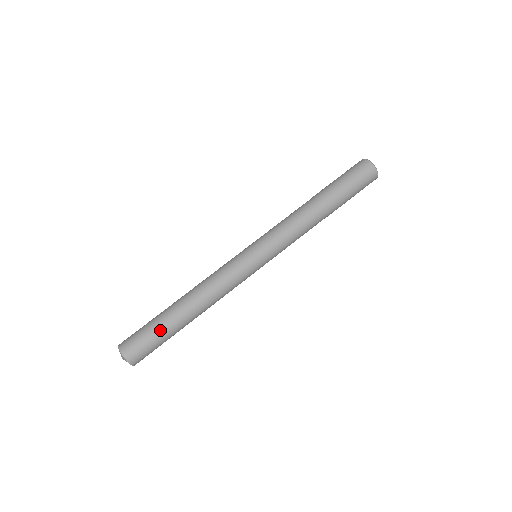
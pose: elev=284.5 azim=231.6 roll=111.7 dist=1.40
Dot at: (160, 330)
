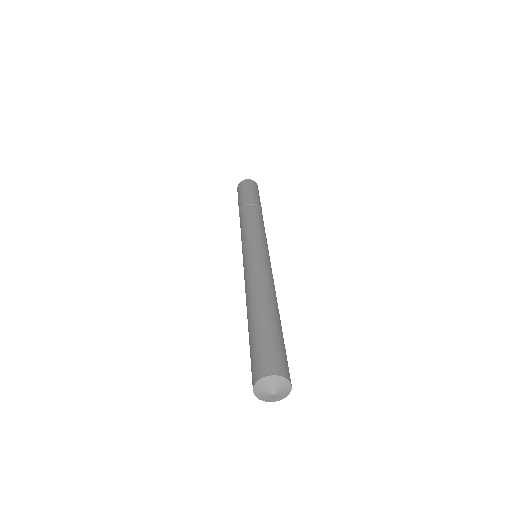
Dot at: (265, 331)
